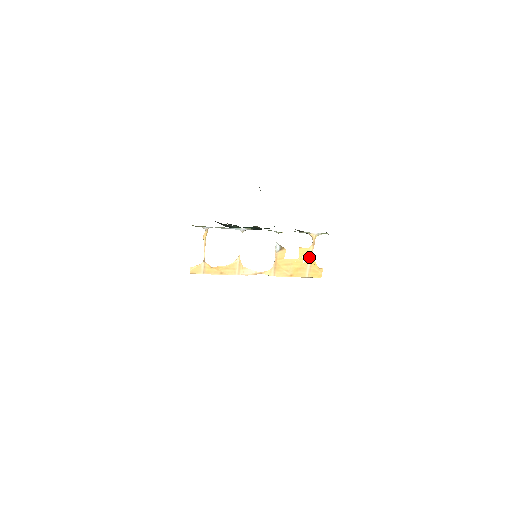
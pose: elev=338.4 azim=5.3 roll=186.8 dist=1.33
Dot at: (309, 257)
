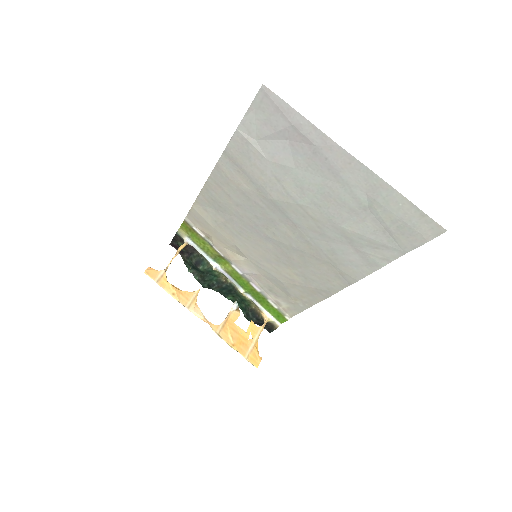
Dot at: (255, 337)
